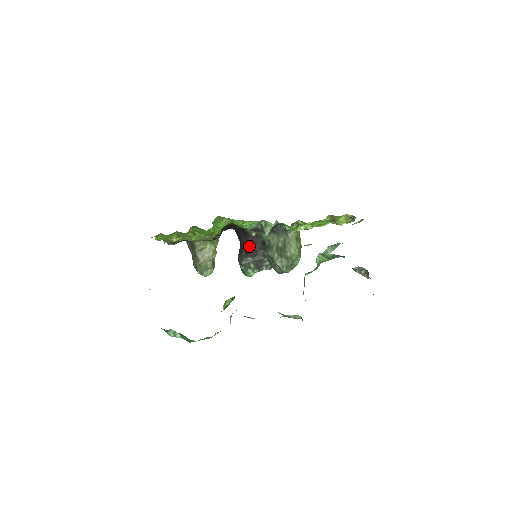
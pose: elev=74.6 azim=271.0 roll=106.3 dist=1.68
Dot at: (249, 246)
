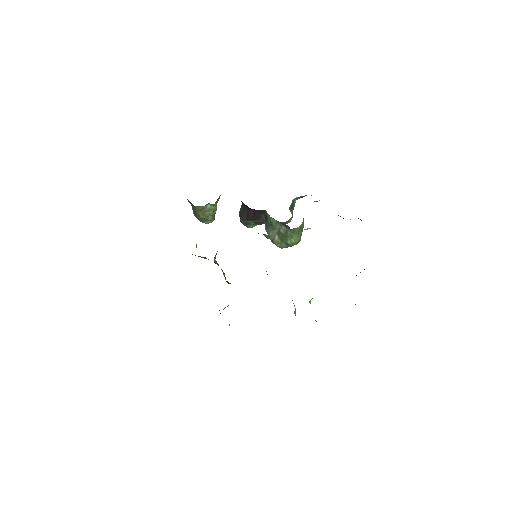
Dot at: (251, 215)
